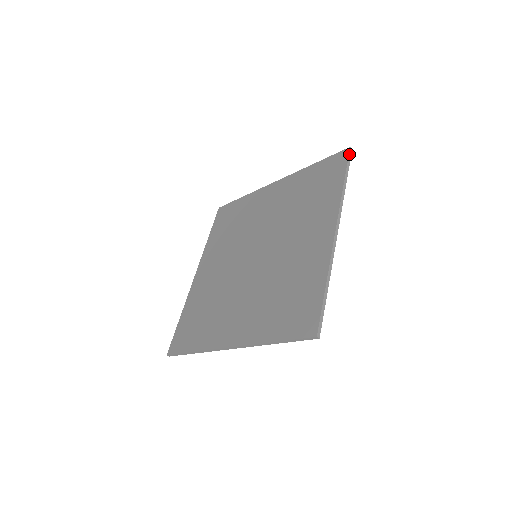
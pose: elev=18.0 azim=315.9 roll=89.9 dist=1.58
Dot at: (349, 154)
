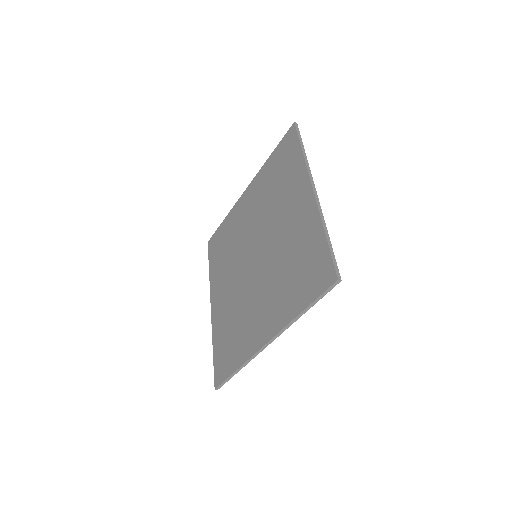
Dot at: (296, 128)
